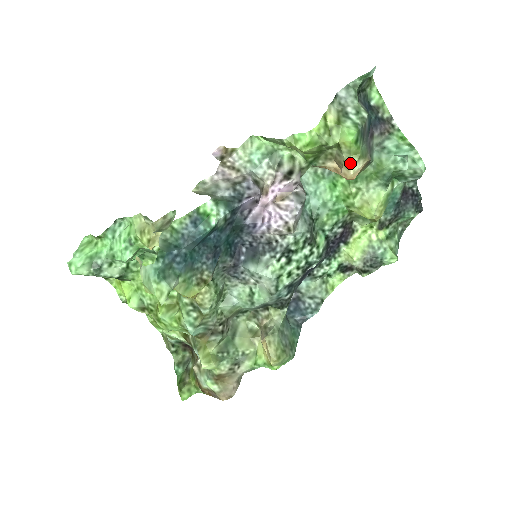
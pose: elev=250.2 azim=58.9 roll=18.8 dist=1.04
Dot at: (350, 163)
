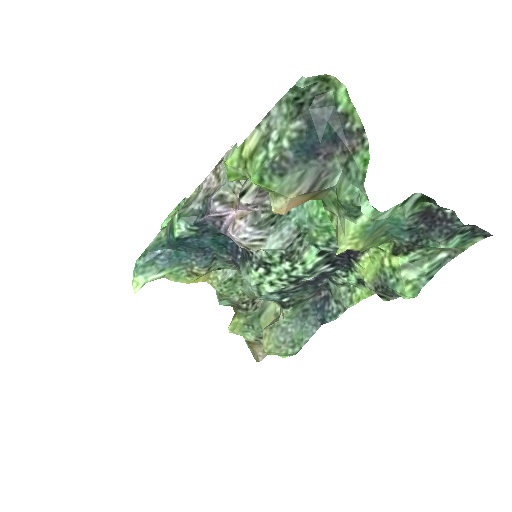
Dot at: (270, 199)
